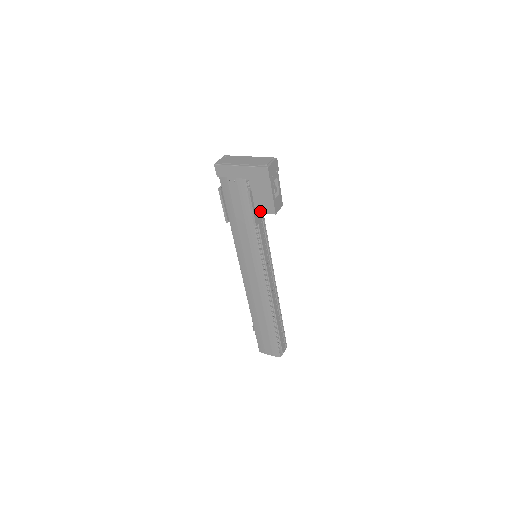
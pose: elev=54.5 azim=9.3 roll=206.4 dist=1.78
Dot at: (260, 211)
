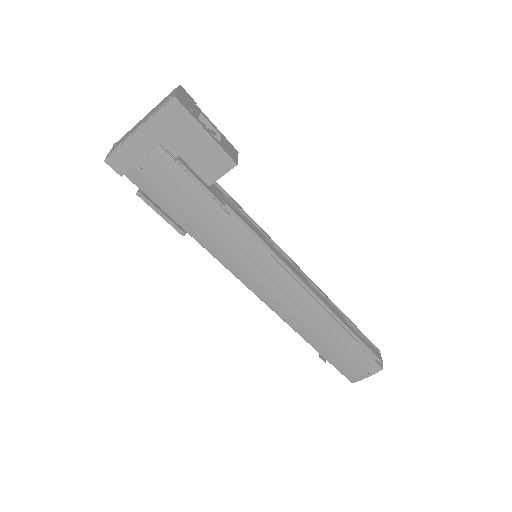
Dot at: (213, 179)
